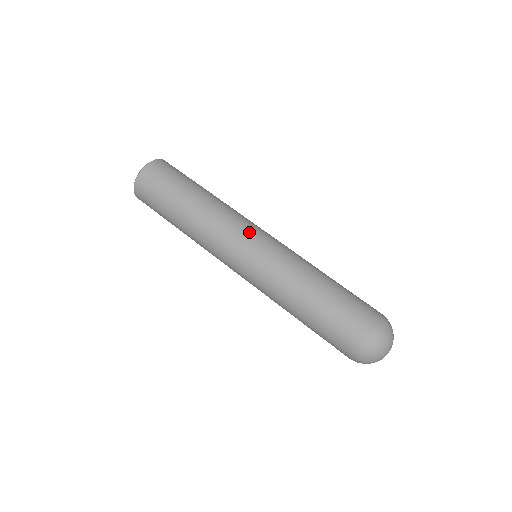
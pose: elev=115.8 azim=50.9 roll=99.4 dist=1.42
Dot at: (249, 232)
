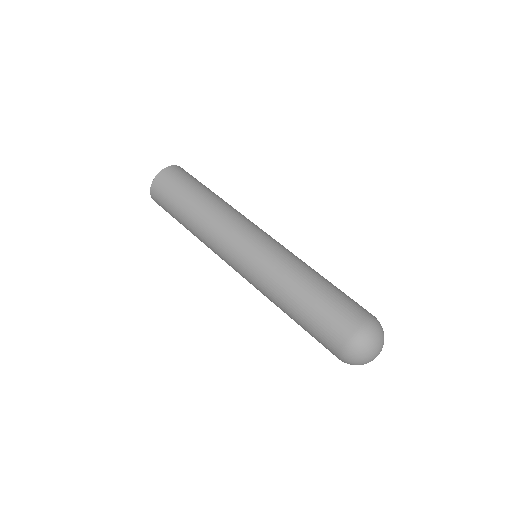
Dot at: (244, 235)
